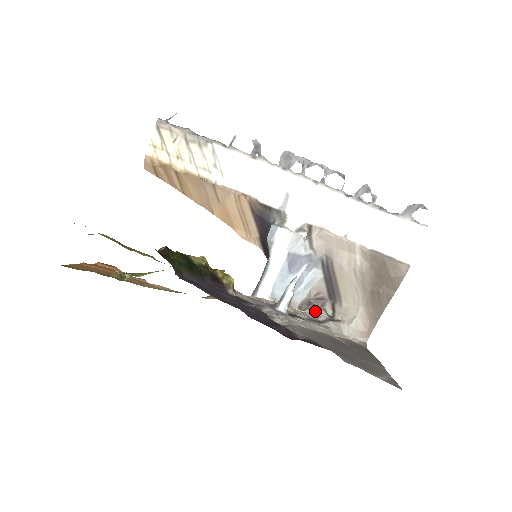
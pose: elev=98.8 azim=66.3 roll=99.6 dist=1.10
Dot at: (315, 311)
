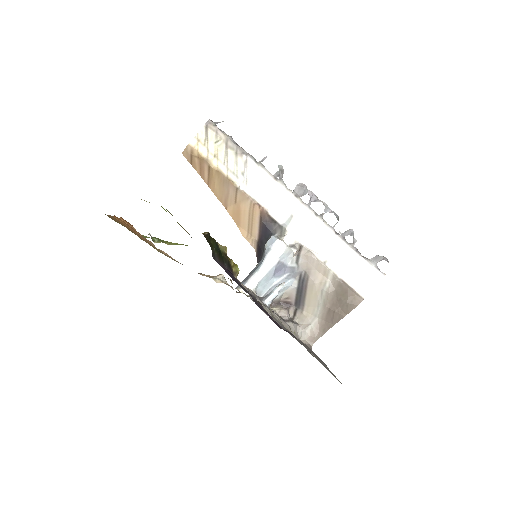
Dot at: (282, 311)
